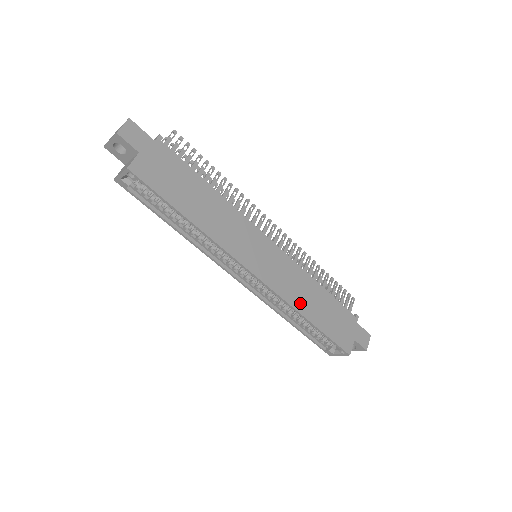
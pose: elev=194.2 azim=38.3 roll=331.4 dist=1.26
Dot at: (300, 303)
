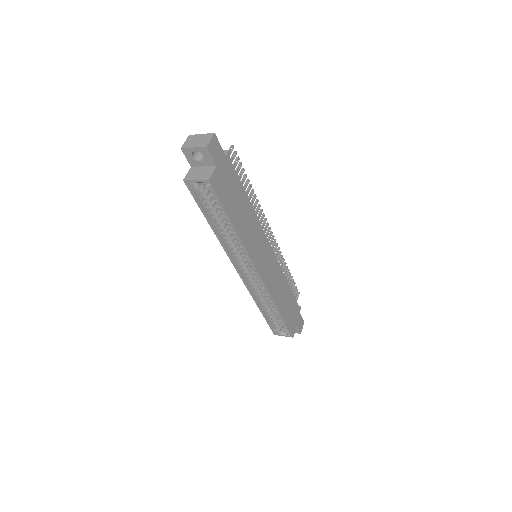
Dot at: (277, 297)
